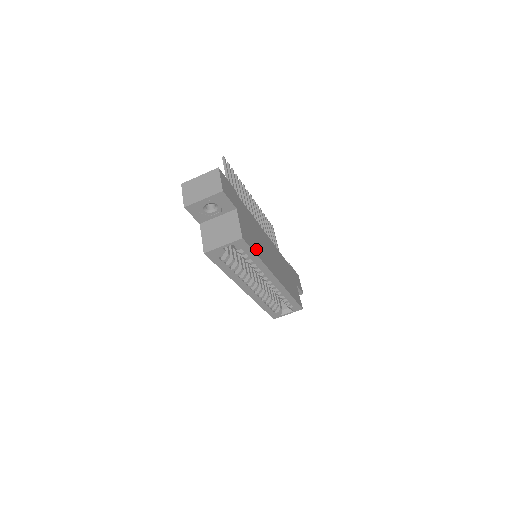
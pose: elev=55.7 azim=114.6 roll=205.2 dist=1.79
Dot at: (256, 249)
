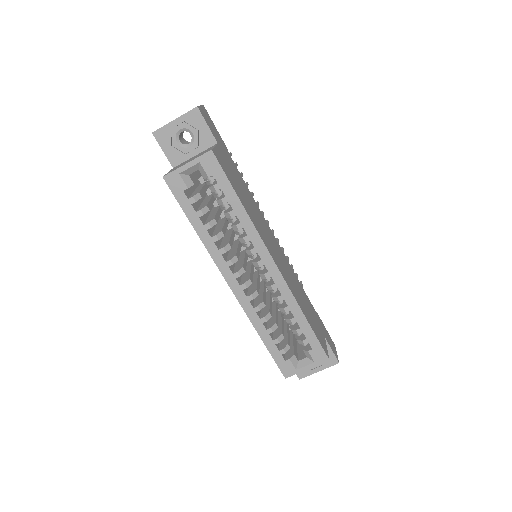
Dot at: (239, 194)
